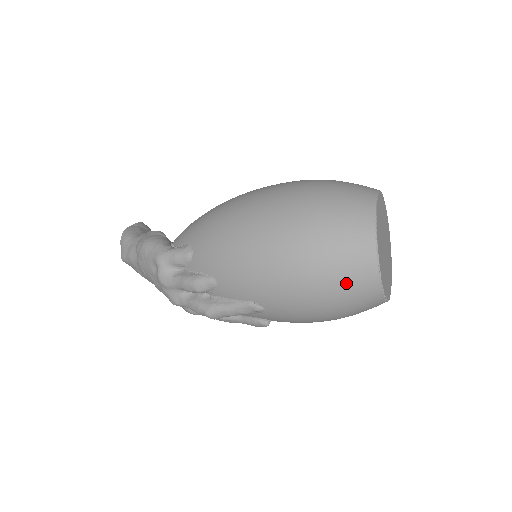
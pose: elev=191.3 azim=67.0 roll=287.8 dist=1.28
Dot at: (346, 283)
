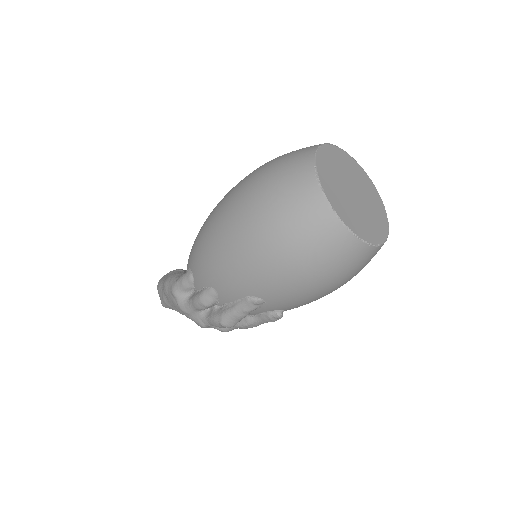
Dot at: (311, 242)
